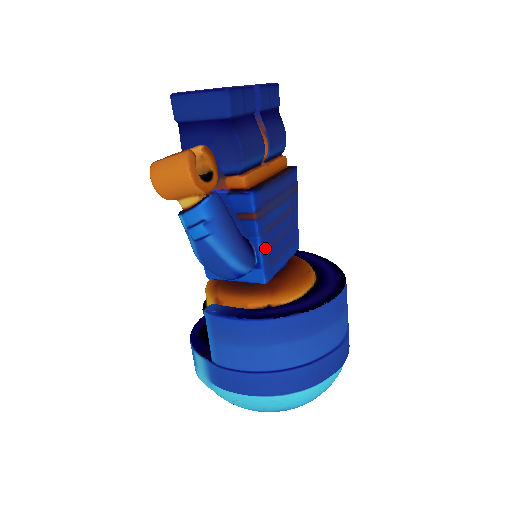
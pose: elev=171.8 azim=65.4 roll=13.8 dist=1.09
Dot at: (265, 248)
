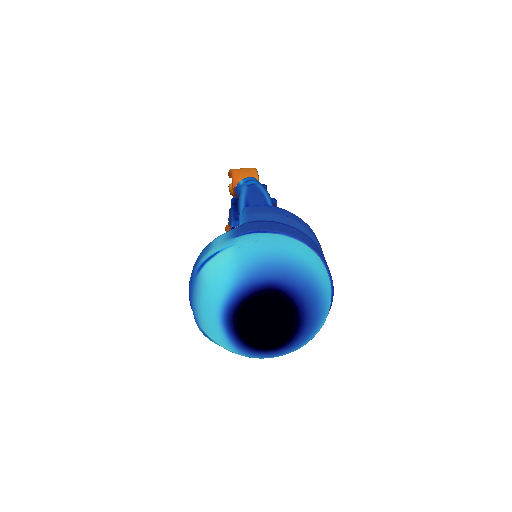
Dot at: occluded
